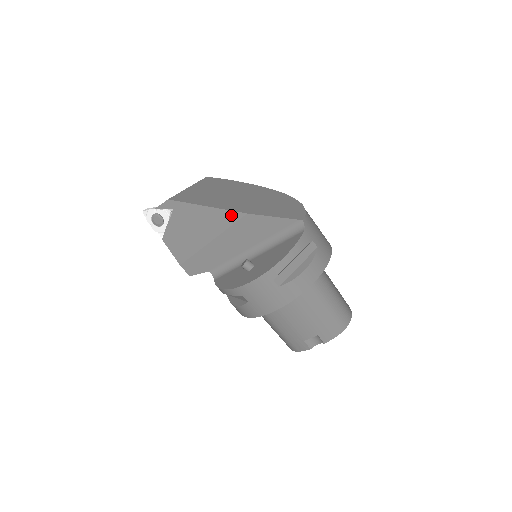
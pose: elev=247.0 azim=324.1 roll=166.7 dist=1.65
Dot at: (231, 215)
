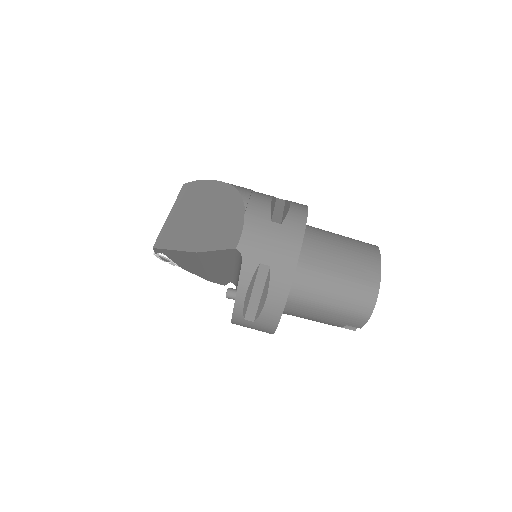
Dot at: (191, 254)
